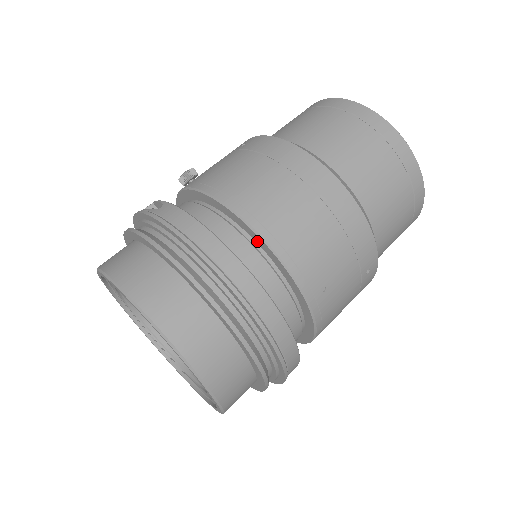
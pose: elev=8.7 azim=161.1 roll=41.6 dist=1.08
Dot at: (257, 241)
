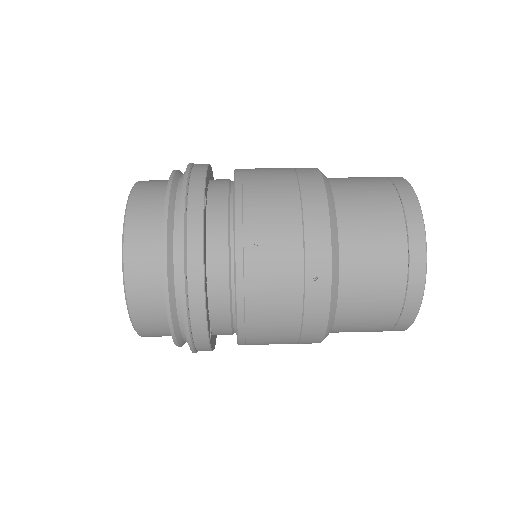
Dot at: occluded
